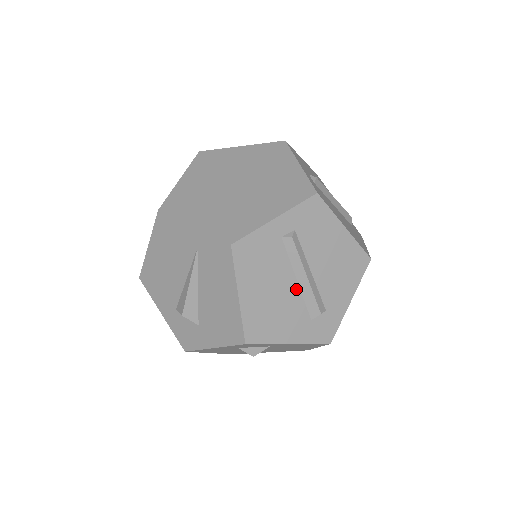
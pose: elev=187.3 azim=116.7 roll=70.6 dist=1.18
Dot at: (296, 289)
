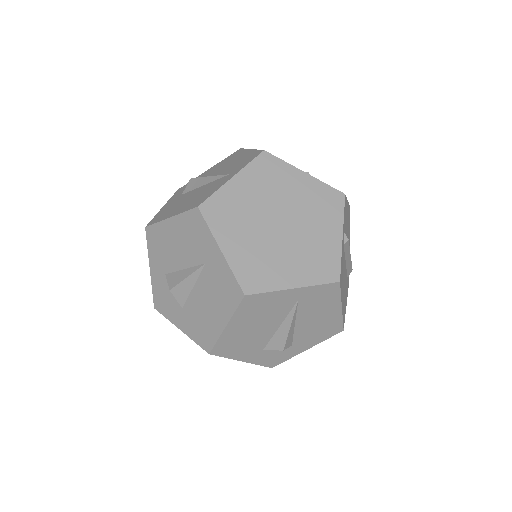
Dot at: occluded
